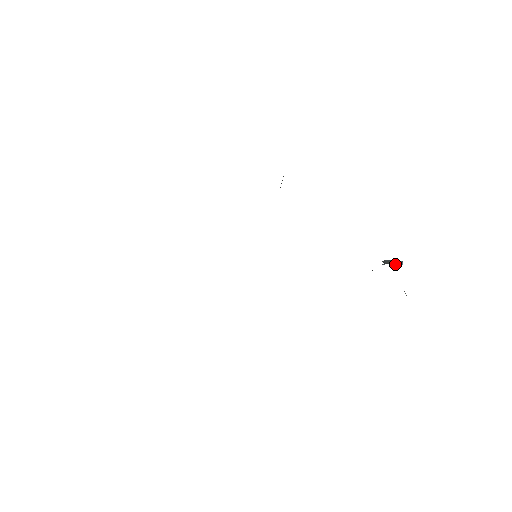
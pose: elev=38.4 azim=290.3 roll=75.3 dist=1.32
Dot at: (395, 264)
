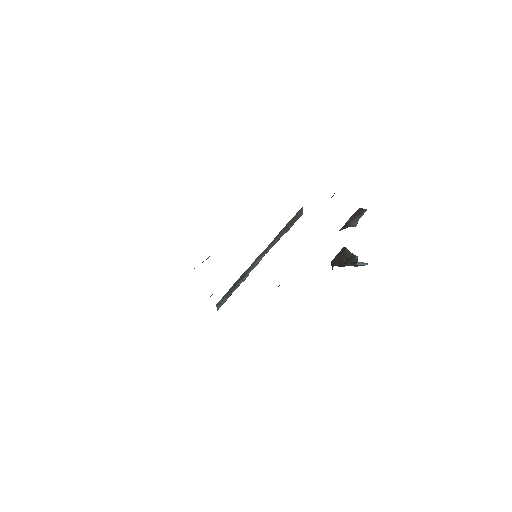
Dot at: occluded
